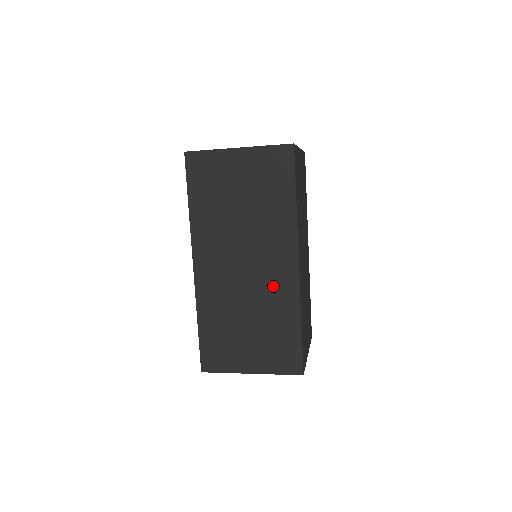
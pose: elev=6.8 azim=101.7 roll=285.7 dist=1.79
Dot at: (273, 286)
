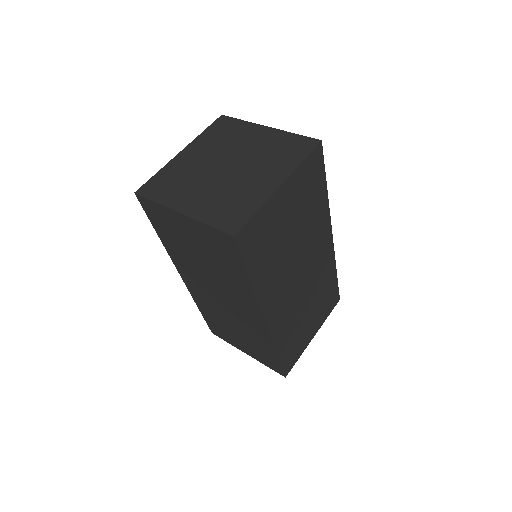
Dot at: (248, 322)
